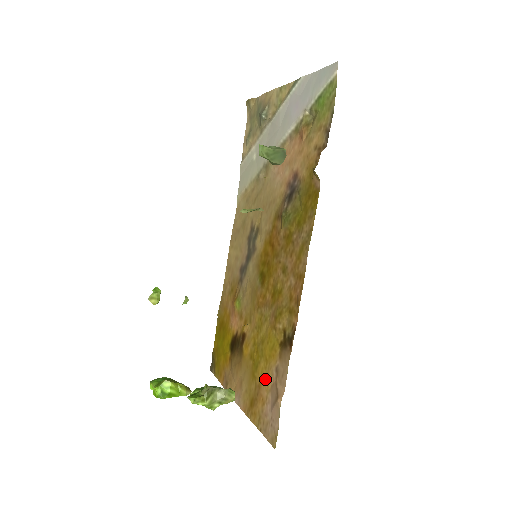
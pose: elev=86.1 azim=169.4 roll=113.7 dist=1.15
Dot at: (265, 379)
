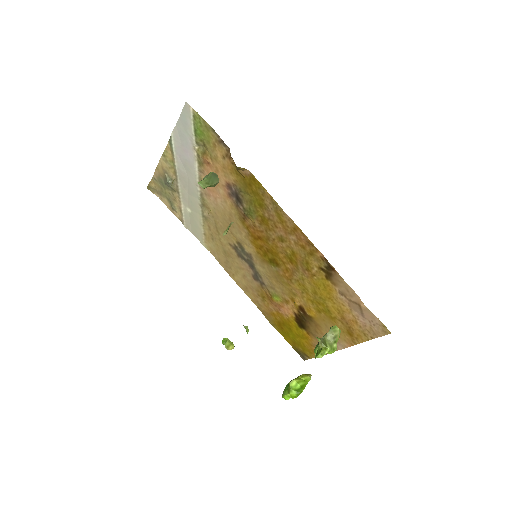
Dot at: (341, 309)
